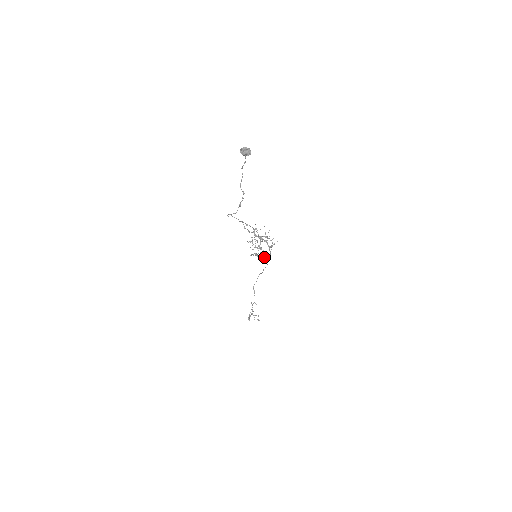
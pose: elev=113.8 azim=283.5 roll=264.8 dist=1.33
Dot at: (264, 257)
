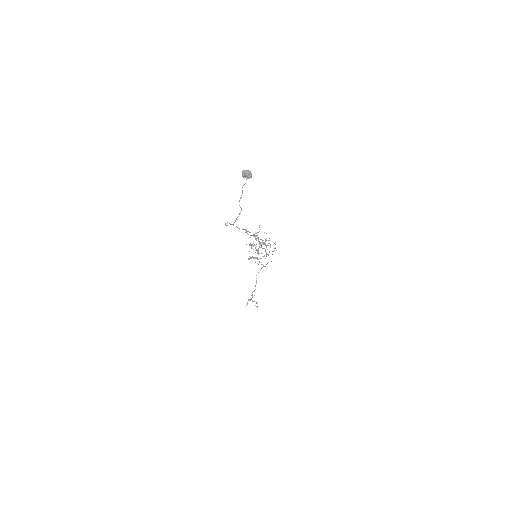
Dot at: occluded
